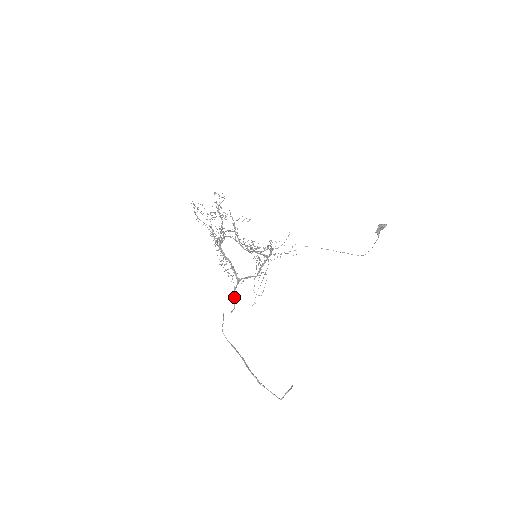
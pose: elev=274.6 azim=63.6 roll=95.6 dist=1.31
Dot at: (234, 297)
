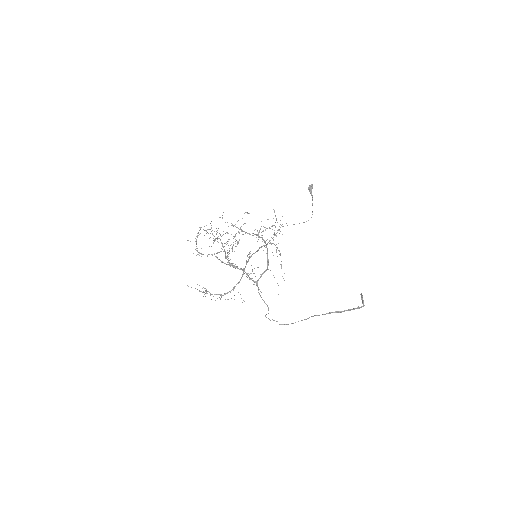
Dot at: (262, 299)
